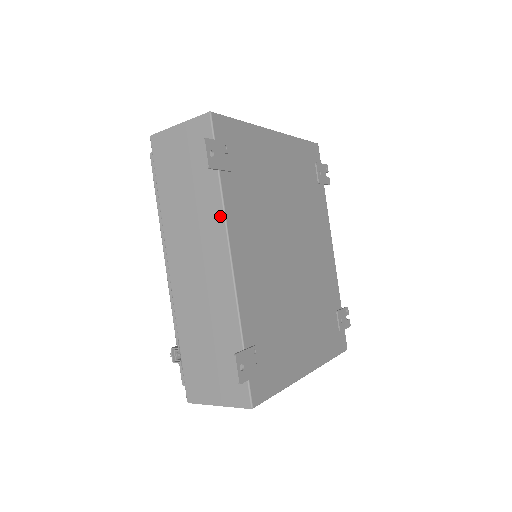
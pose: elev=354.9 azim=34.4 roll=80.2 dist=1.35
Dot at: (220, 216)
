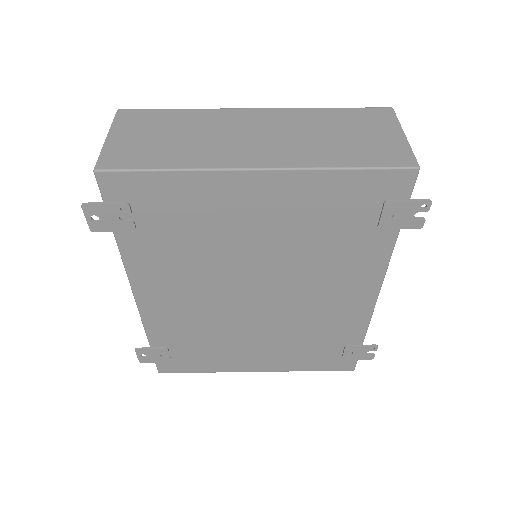
Dot at: occluded
